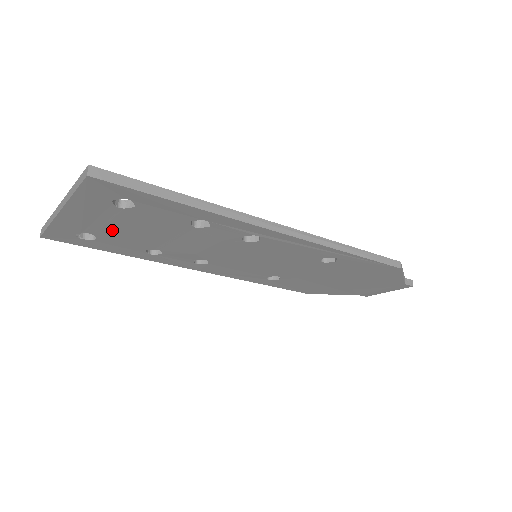
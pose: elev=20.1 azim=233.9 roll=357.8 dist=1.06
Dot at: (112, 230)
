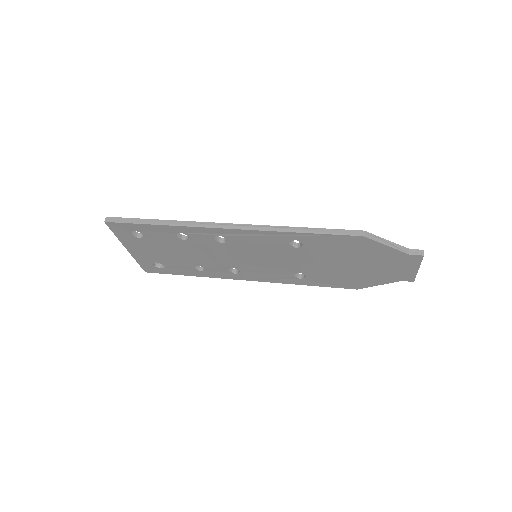
Dot at: (160, 256)
